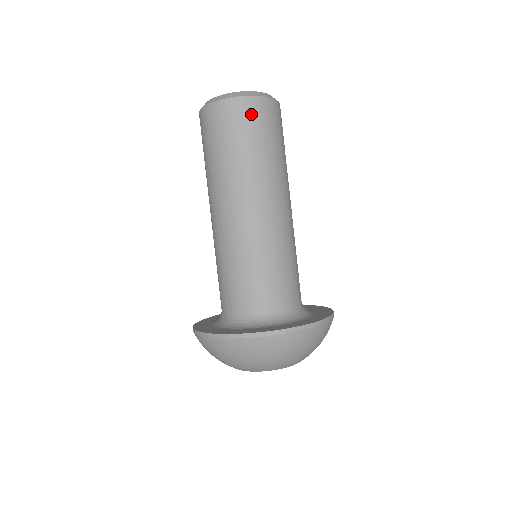
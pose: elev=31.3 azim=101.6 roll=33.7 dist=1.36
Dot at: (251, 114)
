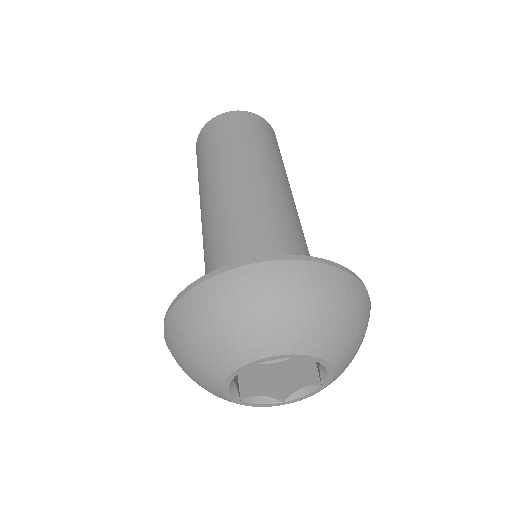
Dot at: (249, 121)
